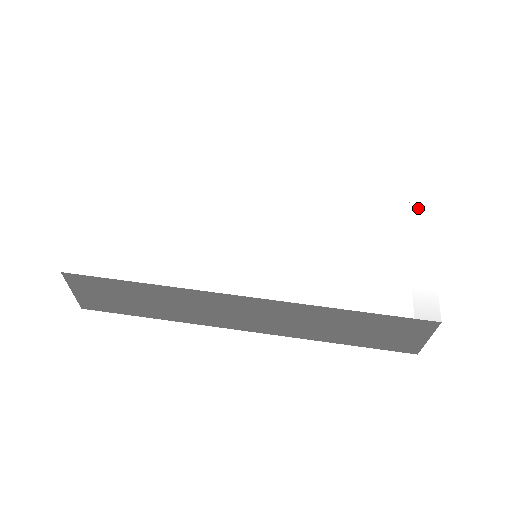
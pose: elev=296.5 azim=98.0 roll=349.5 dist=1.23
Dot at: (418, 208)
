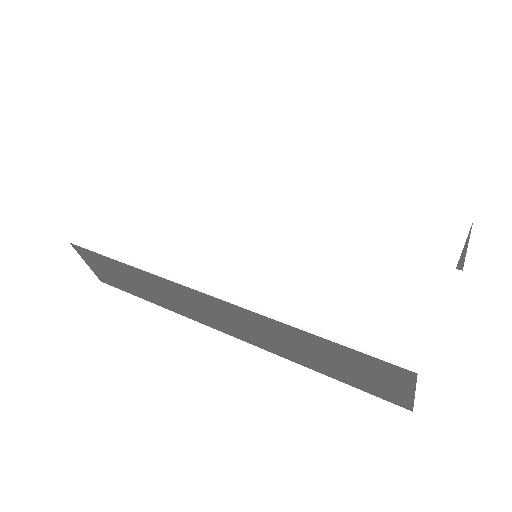
Dot at: (458, 223)
